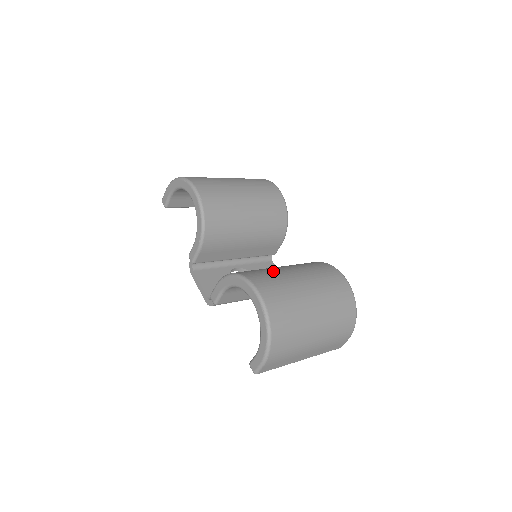
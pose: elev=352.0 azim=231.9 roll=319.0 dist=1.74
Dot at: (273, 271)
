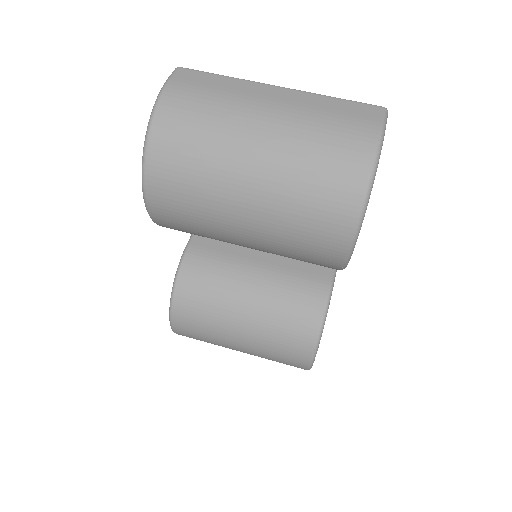
Dot at: (216, 315)
